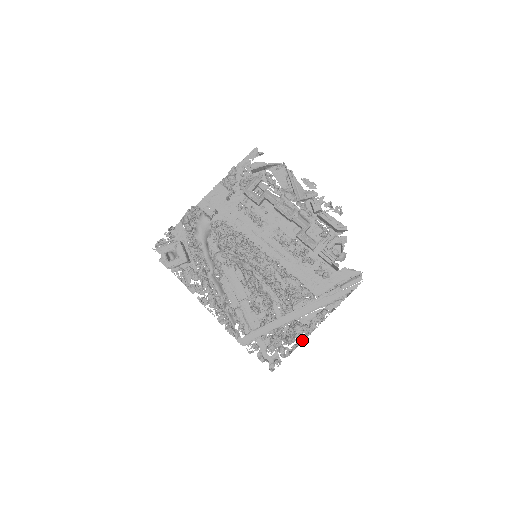
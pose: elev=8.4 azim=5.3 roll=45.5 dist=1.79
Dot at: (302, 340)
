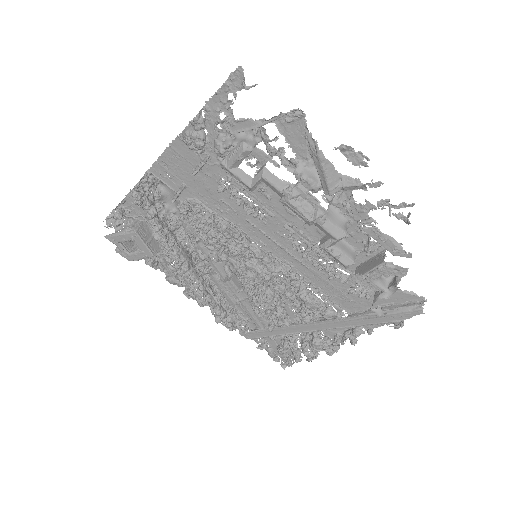
Dot at: occluded
